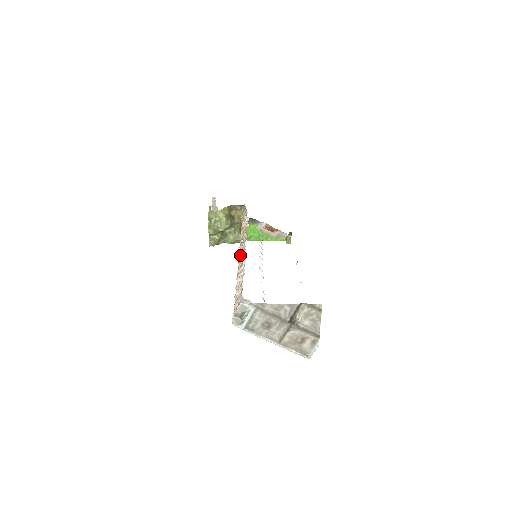
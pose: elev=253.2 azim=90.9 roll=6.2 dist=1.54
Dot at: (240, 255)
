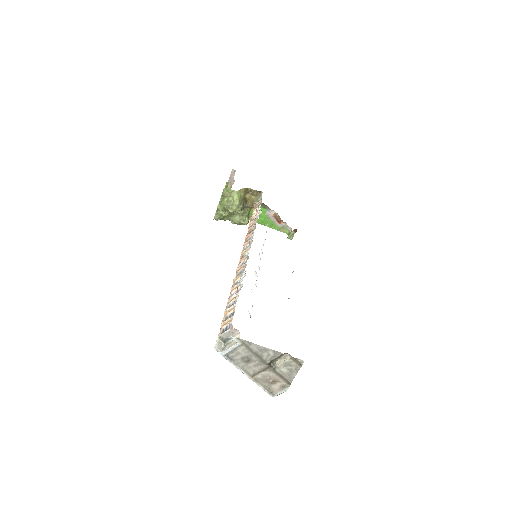
Dot at: (242, 256)
